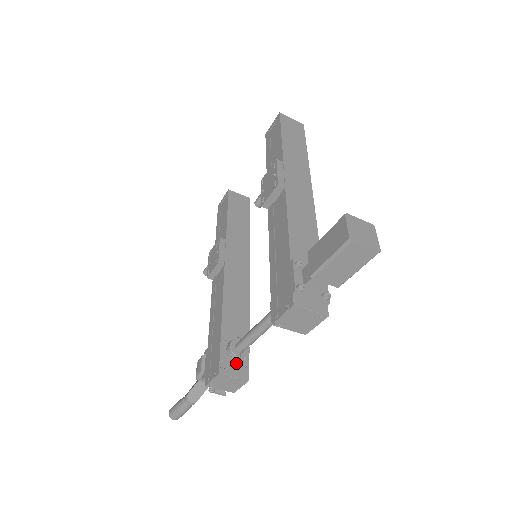
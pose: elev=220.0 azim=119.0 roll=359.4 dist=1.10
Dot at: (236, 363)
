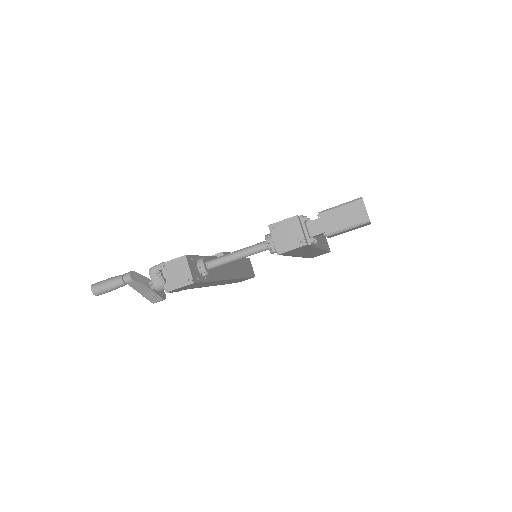
Dot at: (195, 270)
